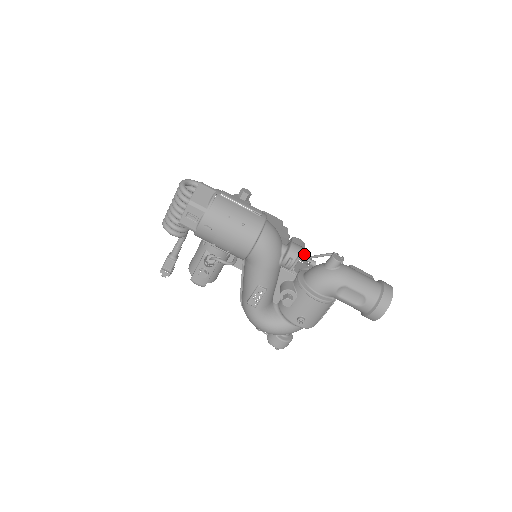
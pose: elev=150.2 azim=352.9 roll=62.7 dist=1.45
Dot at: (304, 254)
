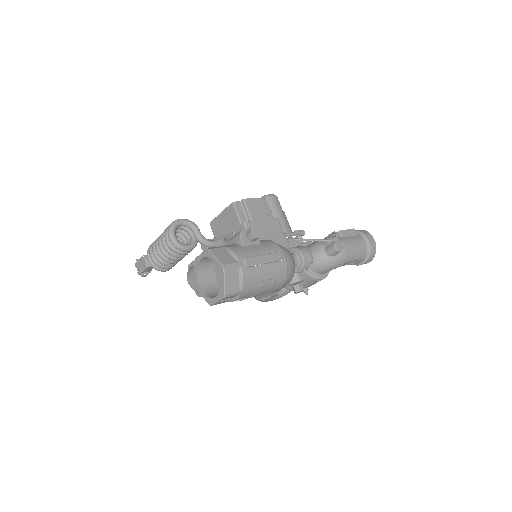
Dot at: (285, 217)
